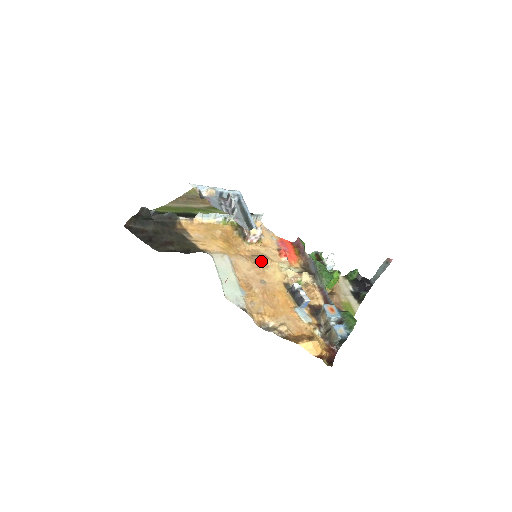
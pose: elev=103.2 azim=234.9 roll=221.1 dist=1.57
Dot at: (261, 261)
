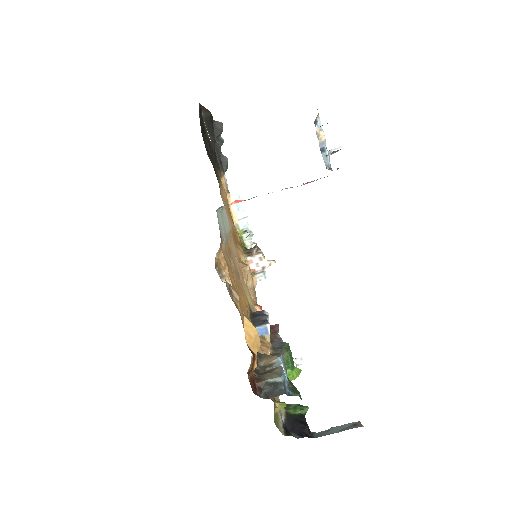
Dot at: (249, 271)
